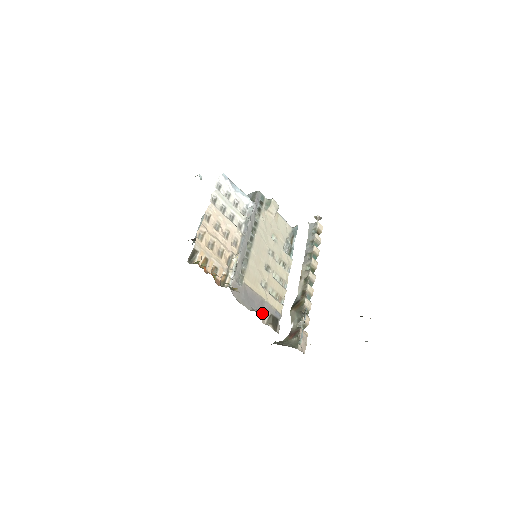
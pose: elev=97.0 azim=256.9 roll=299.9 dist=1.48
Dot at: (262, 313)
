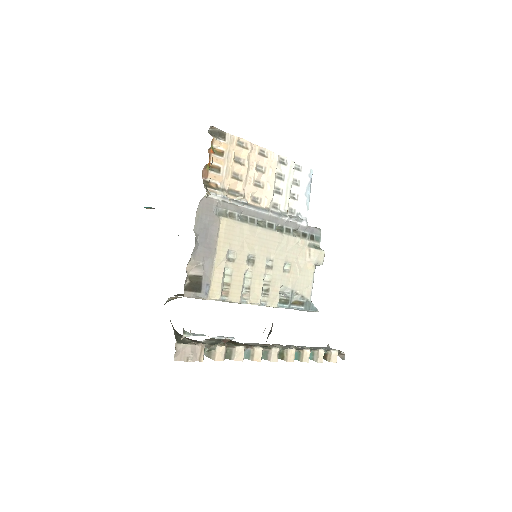
Dot at: (198, 258)
